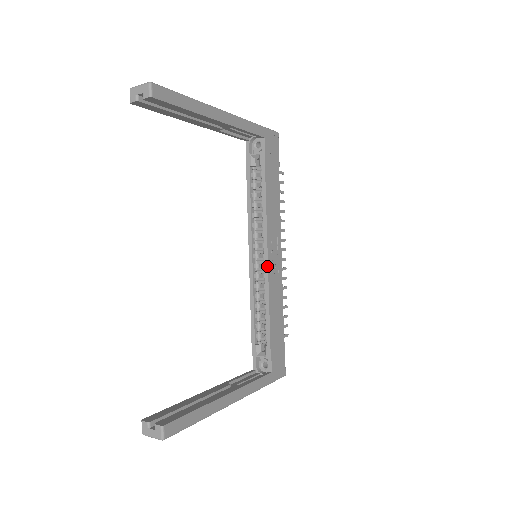
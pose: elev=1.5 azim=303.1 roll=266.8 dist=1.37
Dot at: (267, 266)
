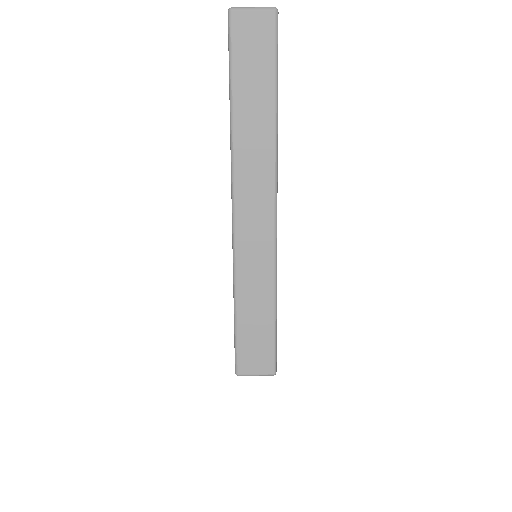
Dot at: occluded
